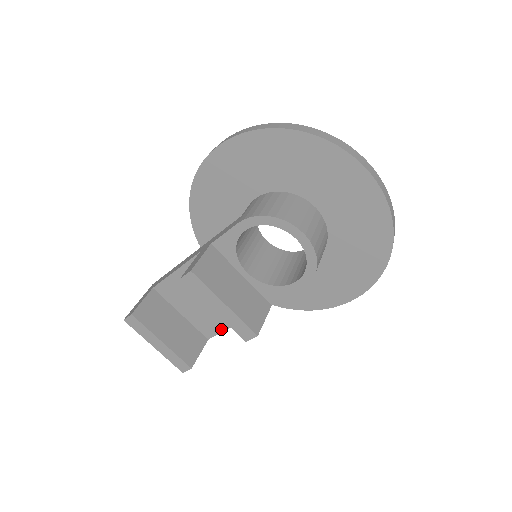
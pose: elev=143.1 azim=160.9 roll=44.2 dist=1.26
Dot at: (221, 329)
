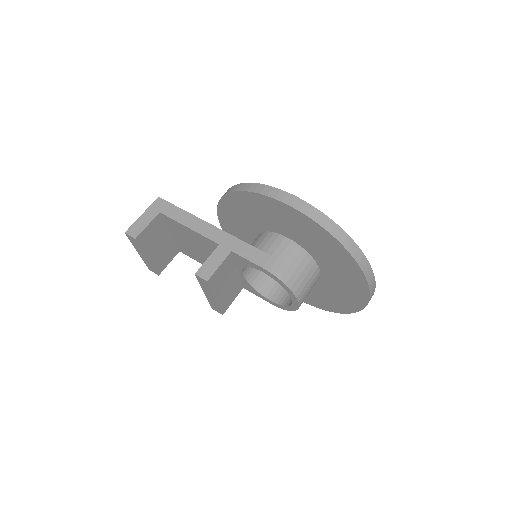
Dot at: (195, 259)
